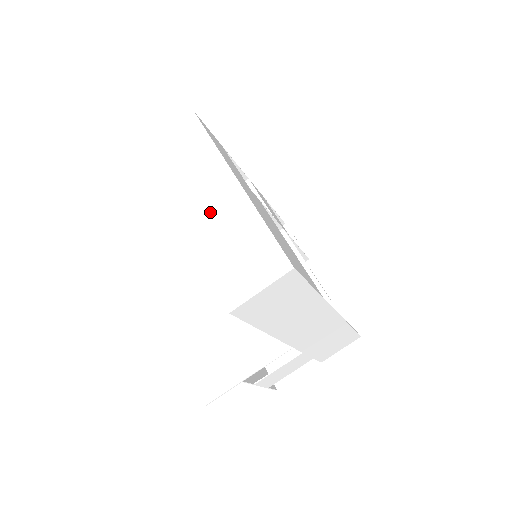
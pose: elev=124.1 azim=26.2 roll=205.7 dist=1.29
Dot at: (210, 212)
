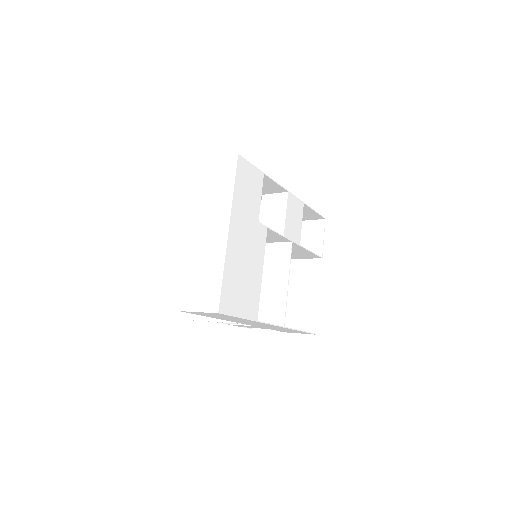
Dot at: (205, 241)
